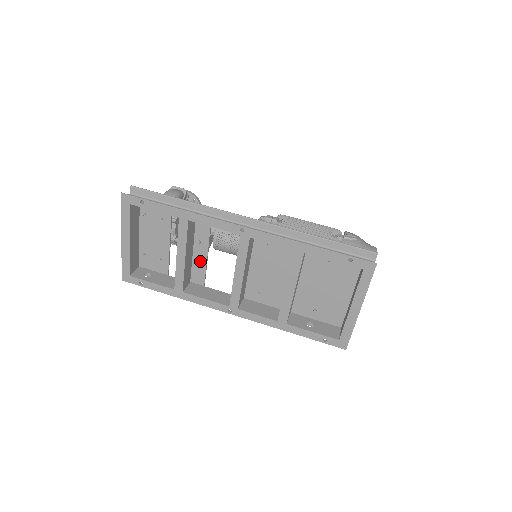
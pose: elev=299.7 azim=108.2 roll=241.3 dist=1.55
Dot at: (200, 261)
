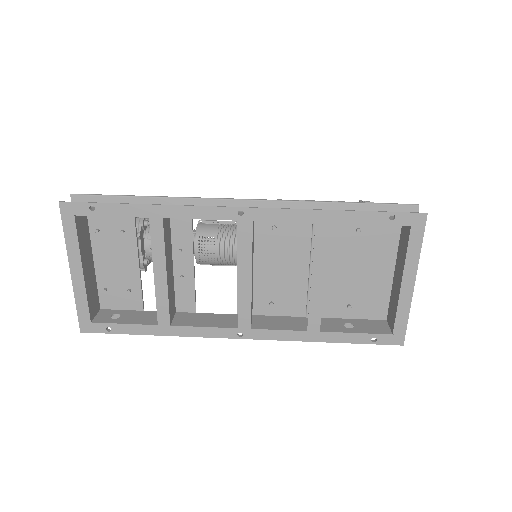
Dot at: (185, 278)
